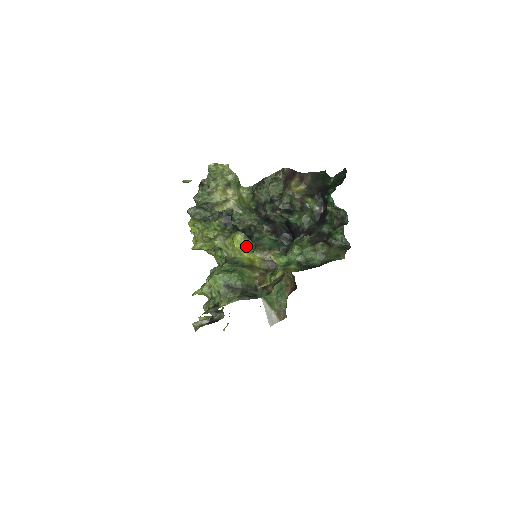
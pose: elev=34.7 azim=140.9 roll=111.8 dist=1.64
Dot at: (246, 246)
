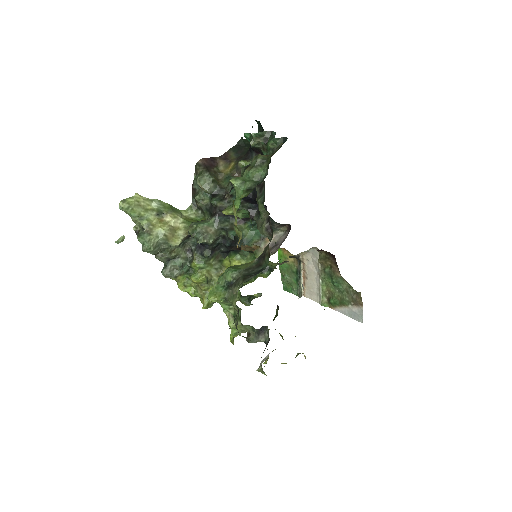
Dot at: occluded
